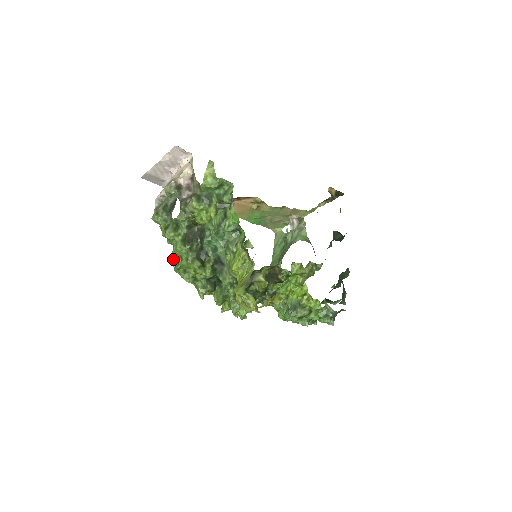
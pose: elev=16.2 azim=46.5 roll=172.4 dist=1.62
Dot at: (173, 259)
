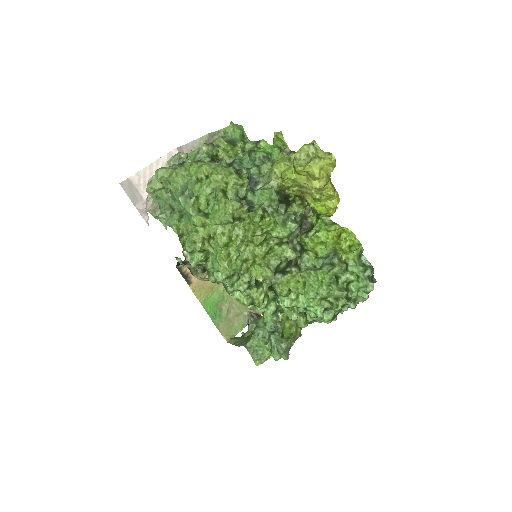
Dot at: (171, 221)
